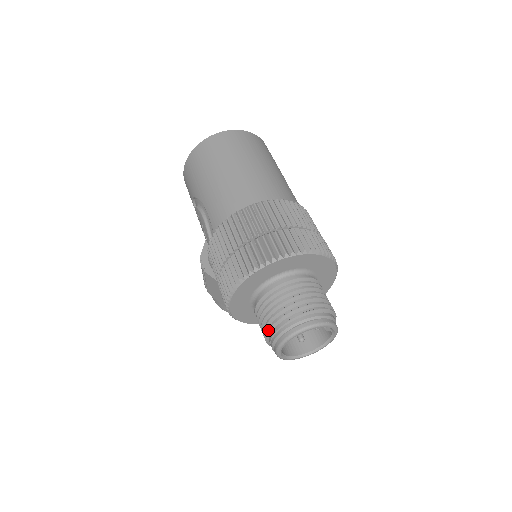
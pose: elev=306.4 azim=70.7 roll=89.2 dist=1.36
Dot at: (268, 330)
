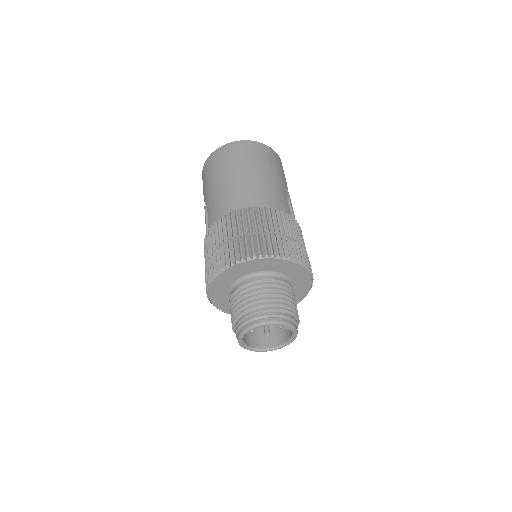
Dot at: (233, 321)
